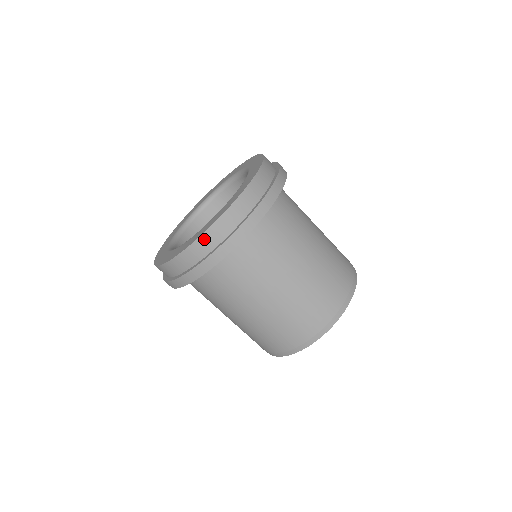
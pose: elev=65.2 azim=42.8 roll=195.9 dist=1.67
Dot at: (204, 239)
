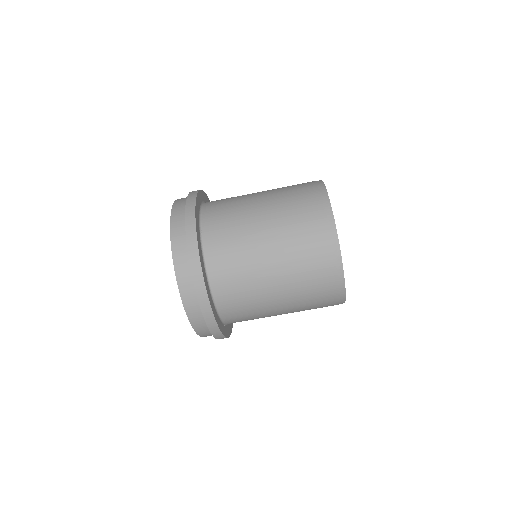
Dot at: (175, 242)
